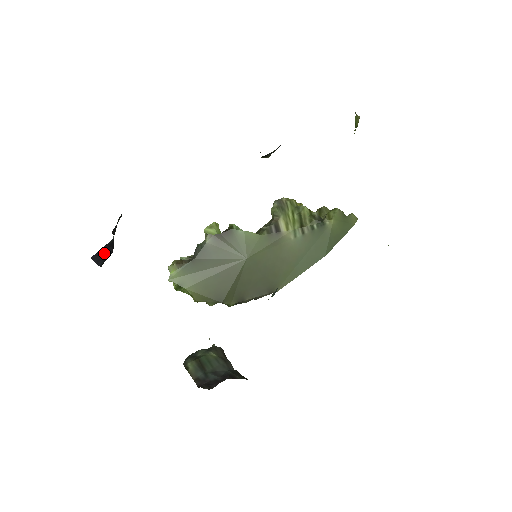
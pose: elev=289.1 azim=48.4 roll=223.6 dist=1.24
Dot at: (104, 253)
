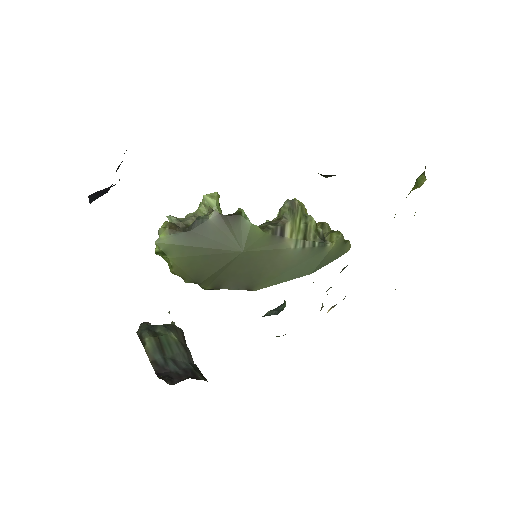
Dot at: (102, 192)
